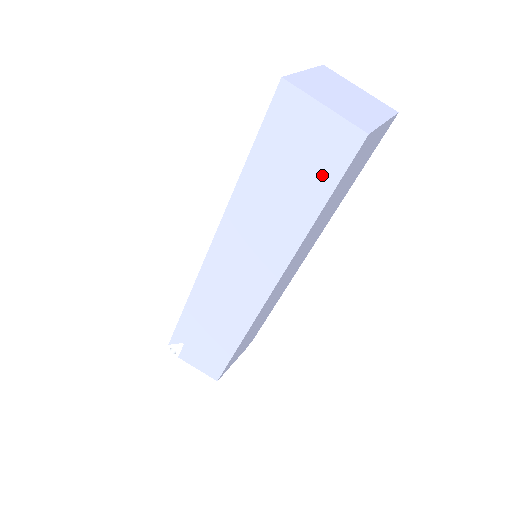
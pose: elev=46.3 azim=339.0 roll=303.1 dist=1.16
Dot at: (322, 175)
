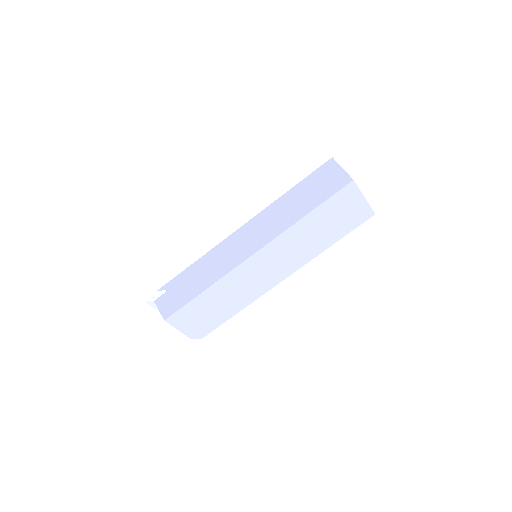
Dot at: (323, 195)
